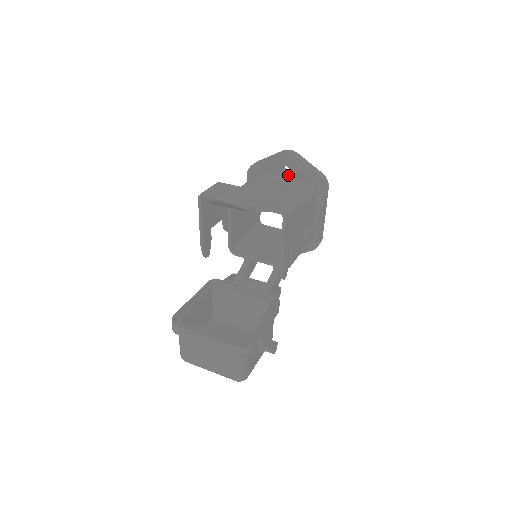
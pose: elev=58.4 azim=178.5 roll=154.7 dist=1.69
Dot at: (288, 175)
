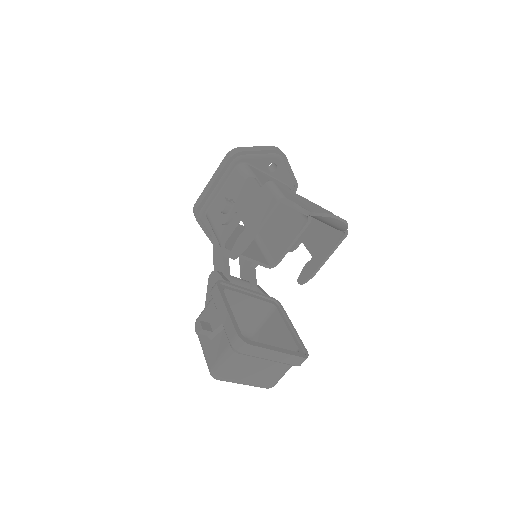
Dot at: (273, 173)
